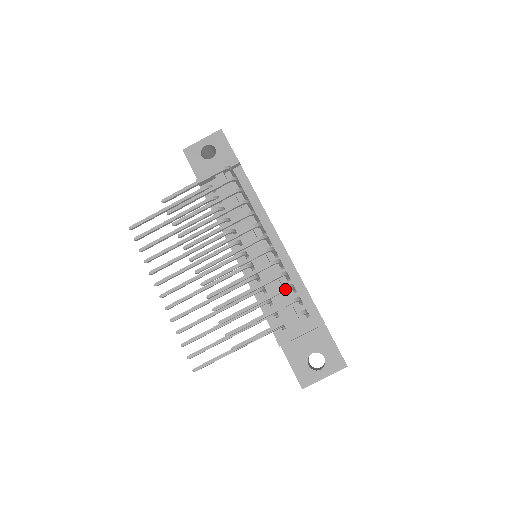
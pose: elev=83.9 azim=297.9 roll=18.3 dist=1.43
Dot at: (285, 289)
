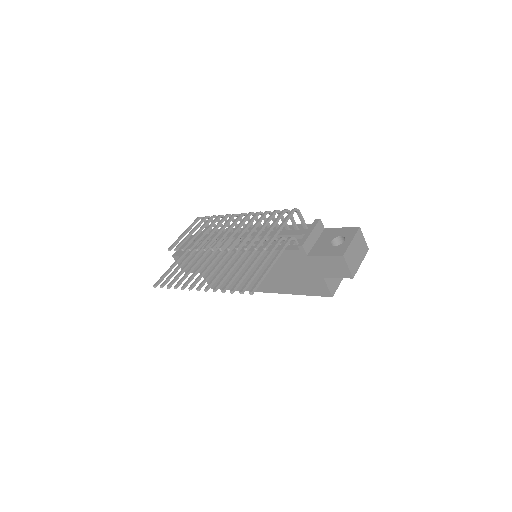
Dot at: (274, 211)
